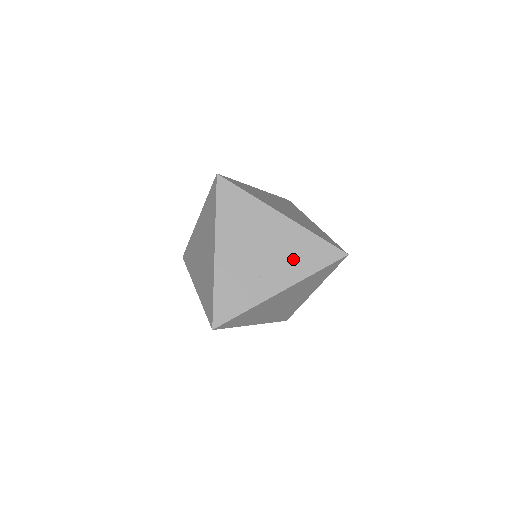
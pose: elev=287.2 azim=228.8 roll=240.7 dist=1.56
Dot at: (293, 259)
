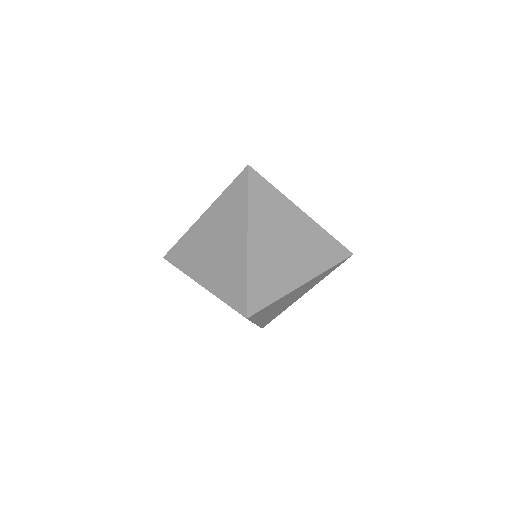
Dot at: (231, 218)
